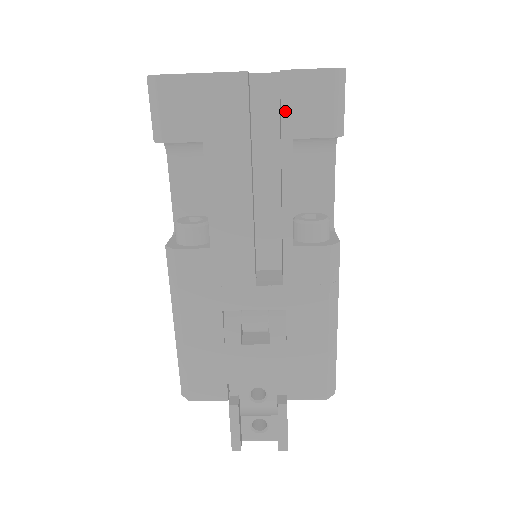
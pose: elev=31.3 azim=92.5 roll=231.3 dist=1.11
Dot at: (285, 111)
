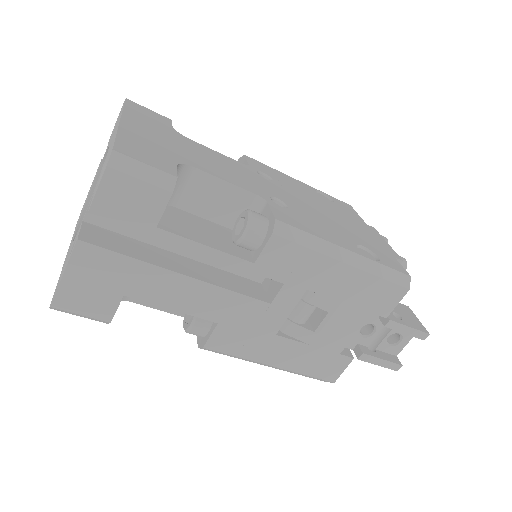
Dot at: (128, 224)
